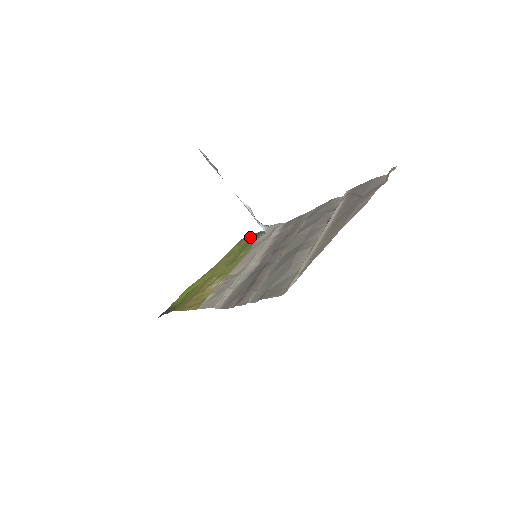
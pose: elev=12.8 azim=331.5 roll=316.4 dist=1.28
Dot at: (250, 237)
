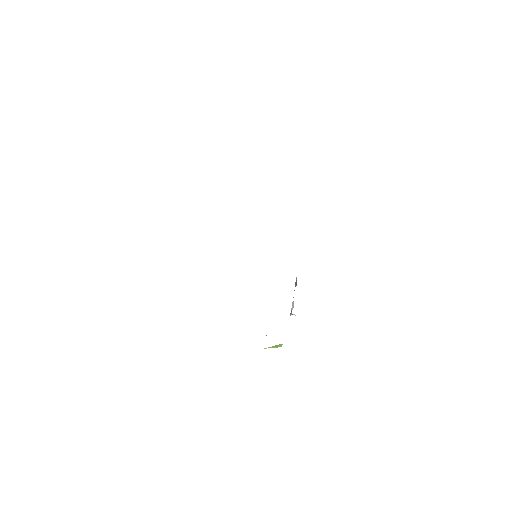
Dot at: occluded
